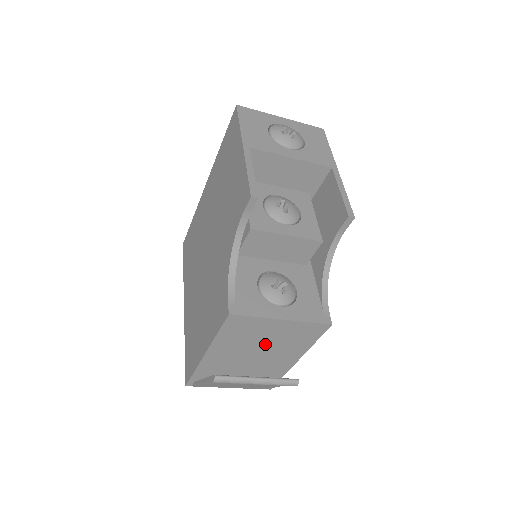
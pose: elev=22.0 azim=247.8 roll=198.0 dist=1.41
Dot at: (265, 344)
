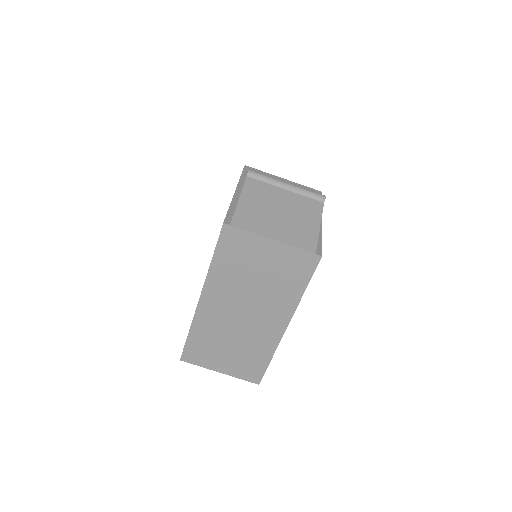
Dot at: occluded
